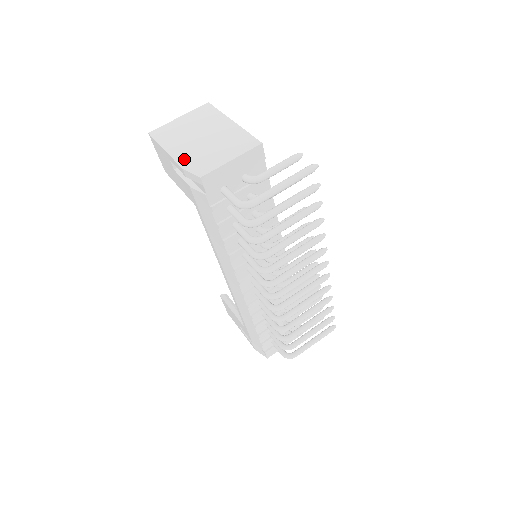
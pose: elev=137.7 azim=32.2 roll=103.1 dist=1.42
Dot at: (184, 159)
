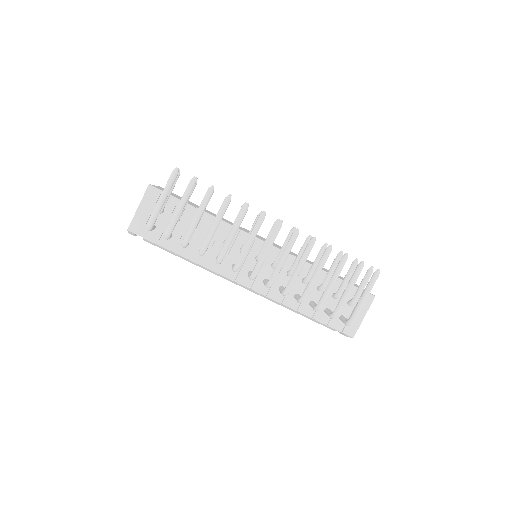
Dot at: occluded
